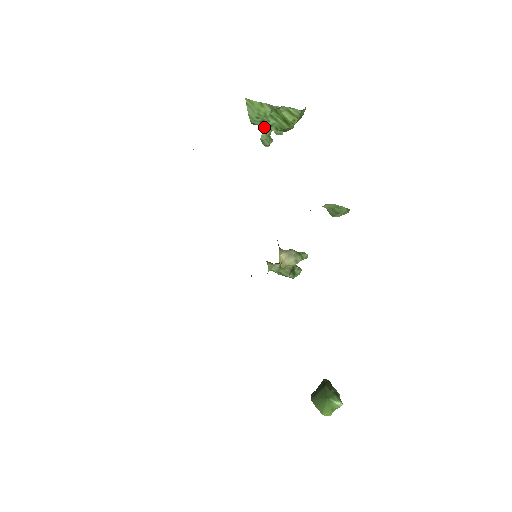
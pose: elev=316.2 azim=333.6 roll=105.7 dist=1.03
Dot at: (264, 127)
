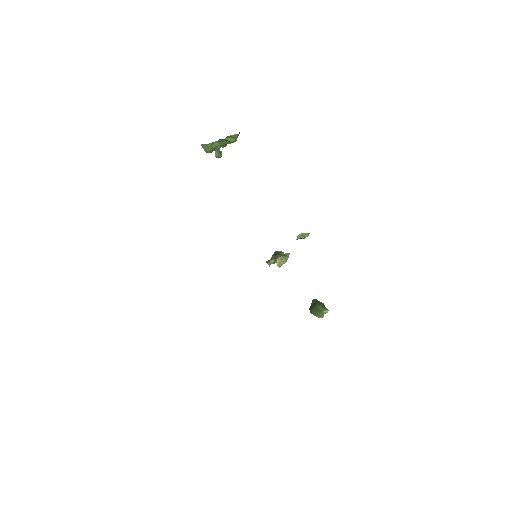
Dot at: (215, 149)
